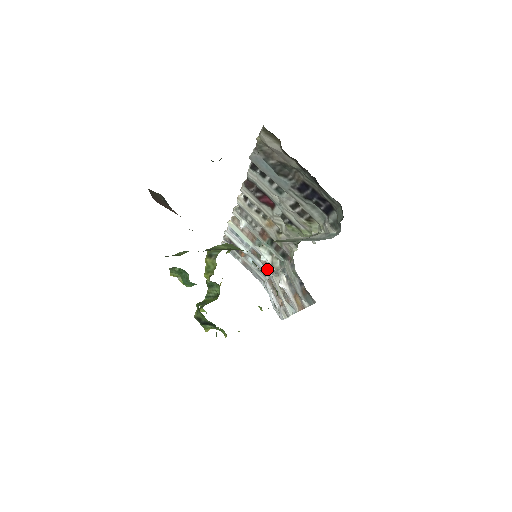
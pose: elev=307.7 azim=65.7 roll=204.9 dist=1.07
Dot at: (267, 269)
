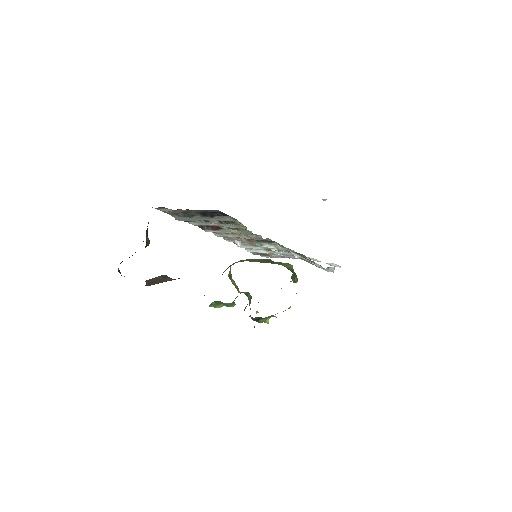
Dot at: (286, 252)
